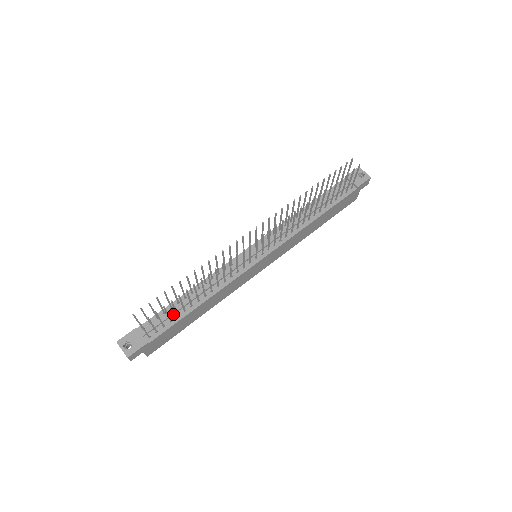
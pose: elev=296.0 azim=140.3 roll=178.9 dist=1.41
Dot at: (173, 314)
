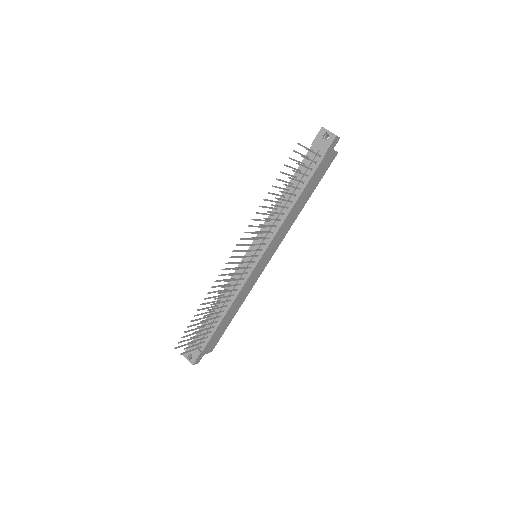
Dot at: (210, 326)
